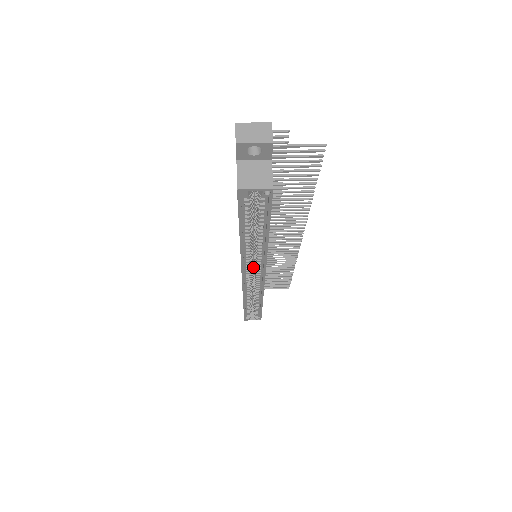
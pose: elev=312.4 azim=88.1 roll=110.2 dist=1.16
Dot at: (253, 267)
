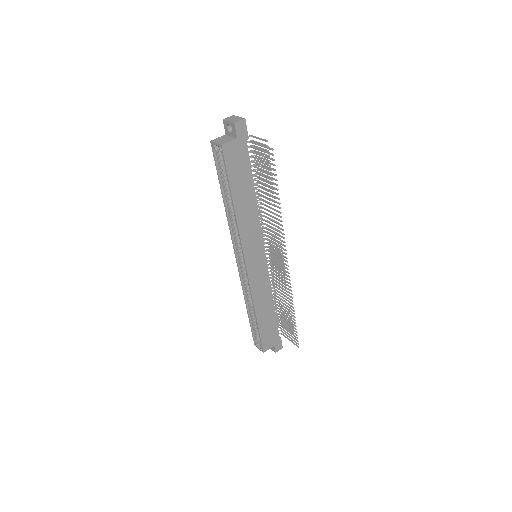
Dot at: occluded
